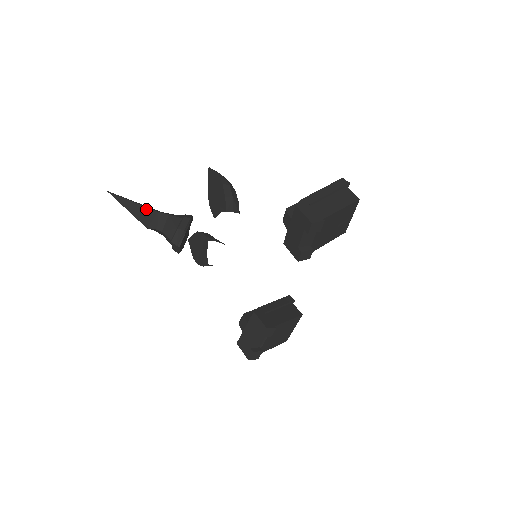
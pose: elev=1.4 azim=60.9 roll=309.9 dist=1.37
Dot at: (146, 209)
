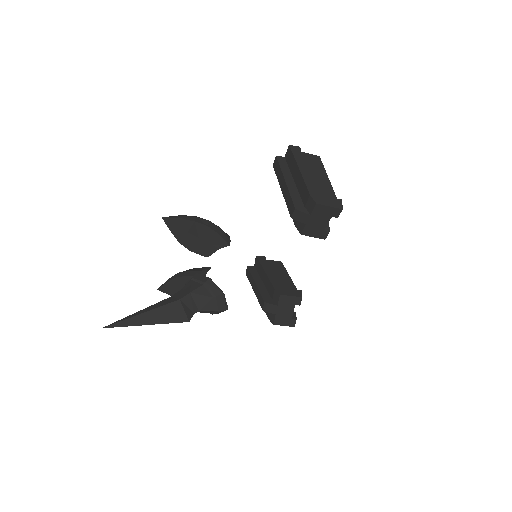
Dot at: (166, 307)
